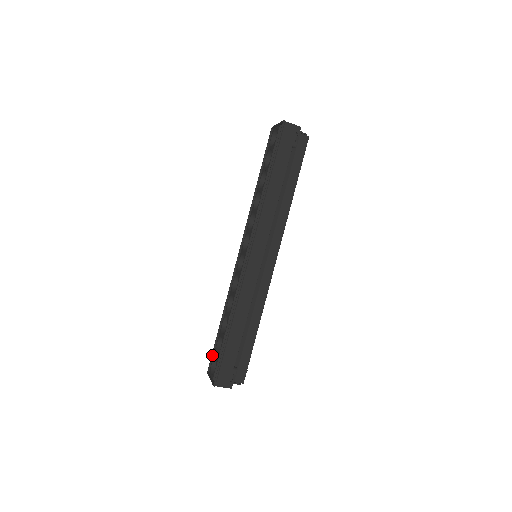
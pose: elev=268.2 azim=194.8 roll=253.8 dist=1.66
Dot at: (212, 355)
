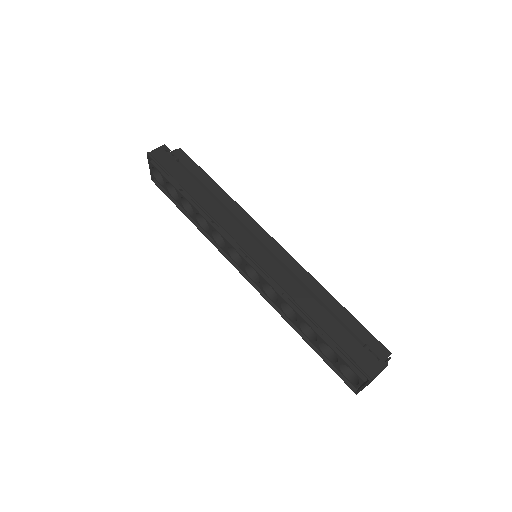
Dot at: (338, 375)
